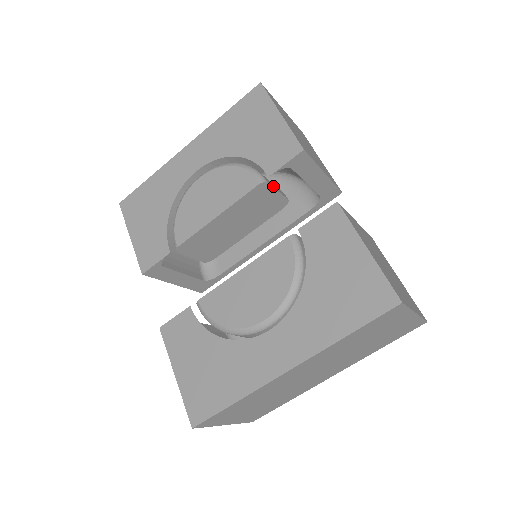
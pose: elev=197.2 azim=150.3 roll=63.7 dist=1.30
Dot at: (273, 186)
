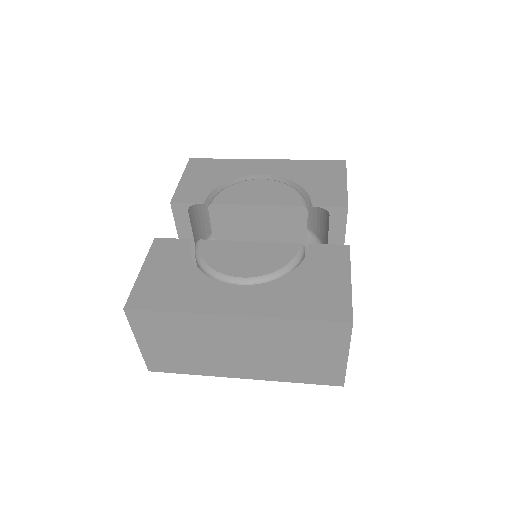
Dot at: occluded
